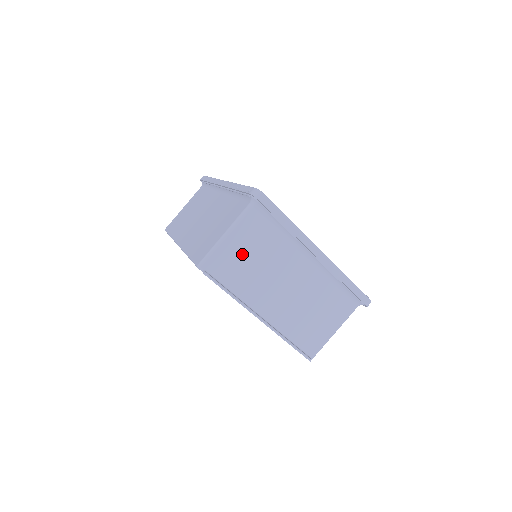
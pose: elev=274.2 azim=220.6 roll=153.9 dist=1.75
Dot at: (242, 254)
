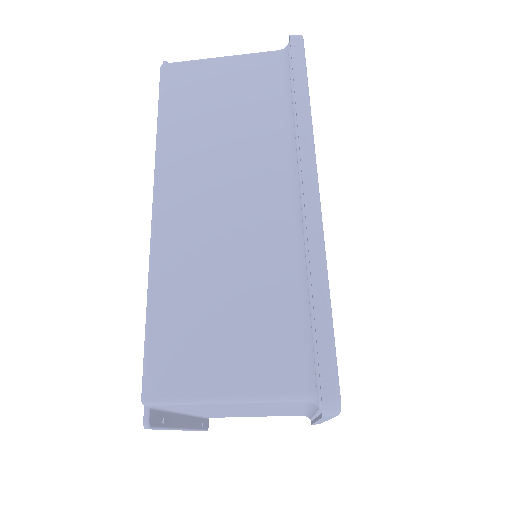
Dot at: (227, 406)
